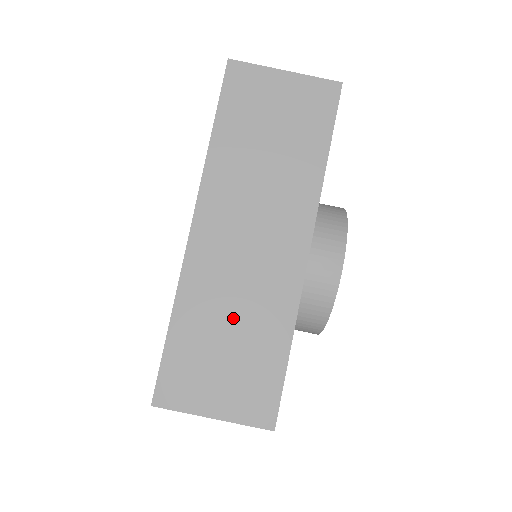
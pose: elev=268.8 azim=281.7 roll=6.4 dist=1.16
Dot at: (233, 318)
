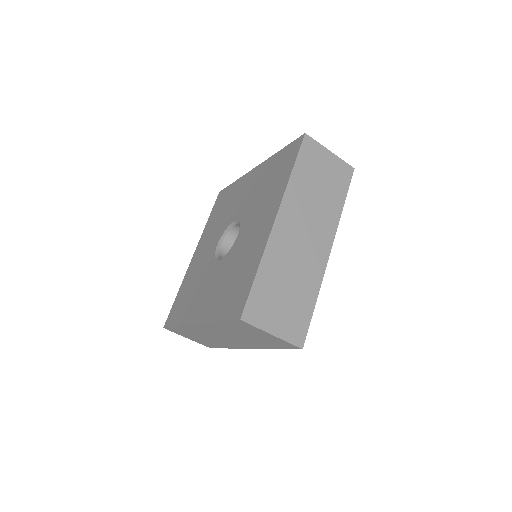
Dot at: (290, 278)
